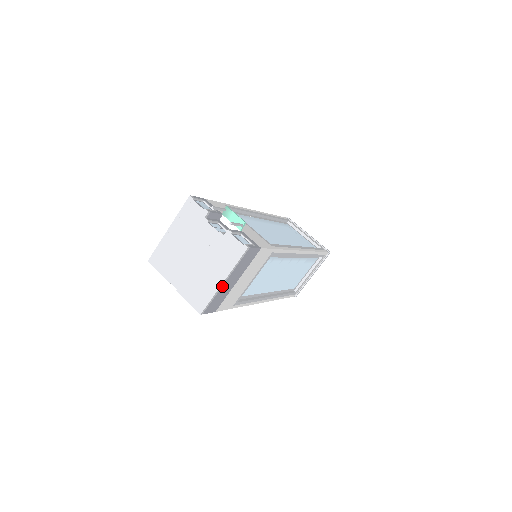
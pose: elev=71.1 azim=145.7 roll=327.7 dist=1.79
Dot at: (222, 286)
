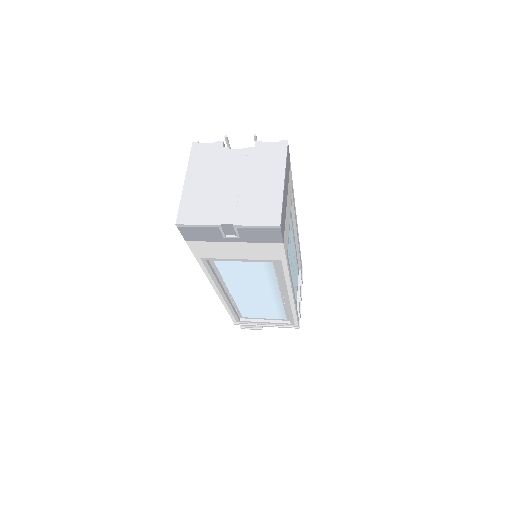
Dot at: (283, 190)
